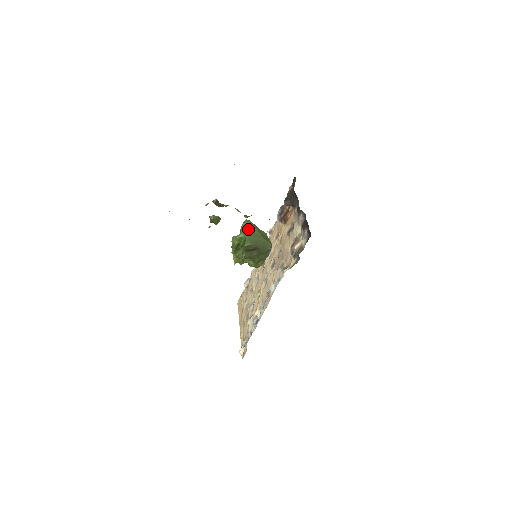
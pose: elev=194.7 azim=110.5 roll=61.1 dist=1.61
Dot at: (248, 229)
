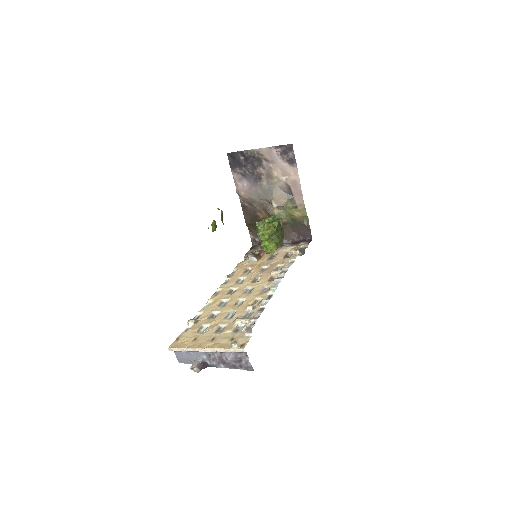
Dot at: occluded
